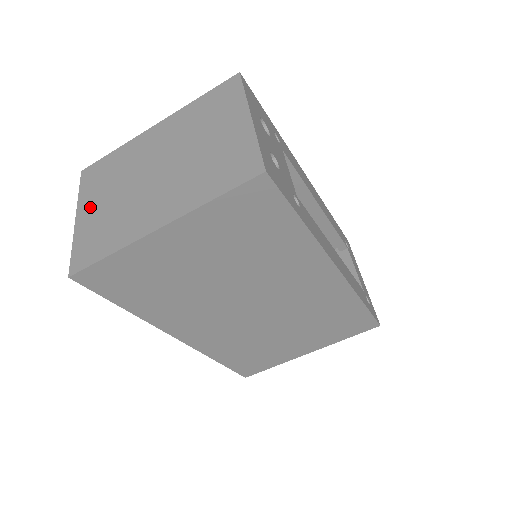
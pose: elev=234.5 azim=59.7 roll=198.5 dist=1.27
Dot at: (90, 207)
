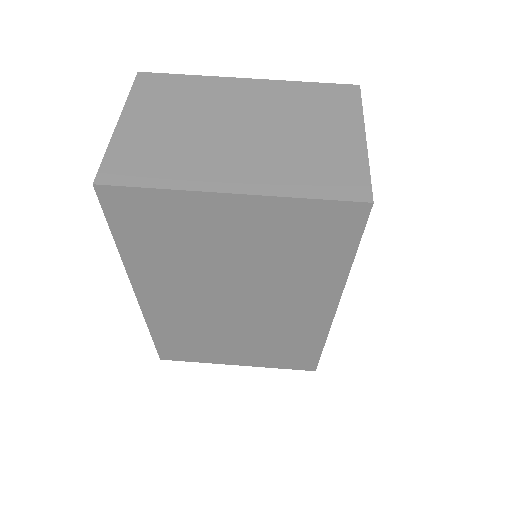
Dot at: (142, 119)
